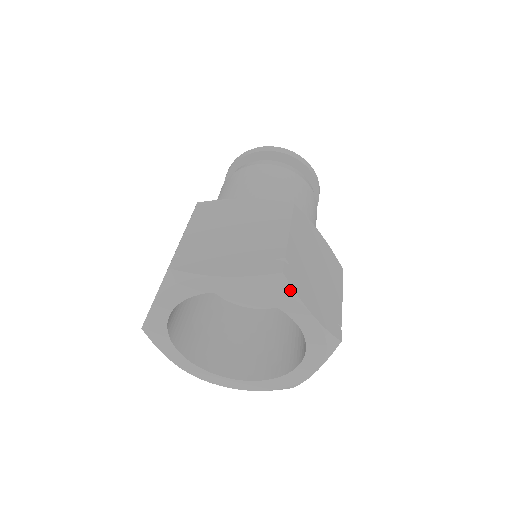
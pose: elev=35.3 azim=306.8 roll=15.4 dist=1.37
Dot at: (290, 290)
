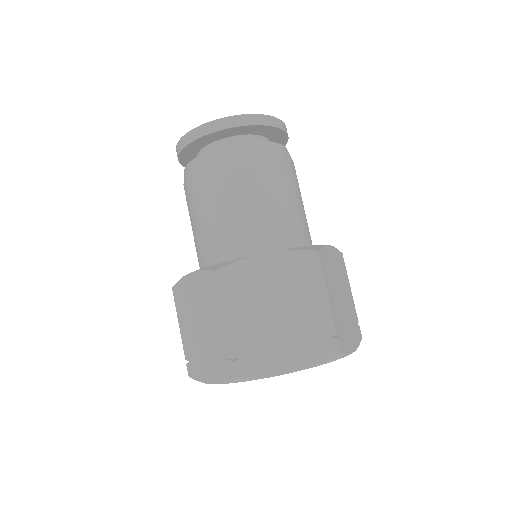
Dot at: (254, 378)
